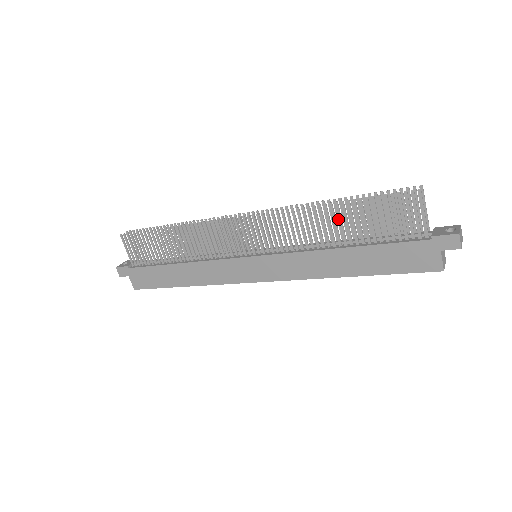
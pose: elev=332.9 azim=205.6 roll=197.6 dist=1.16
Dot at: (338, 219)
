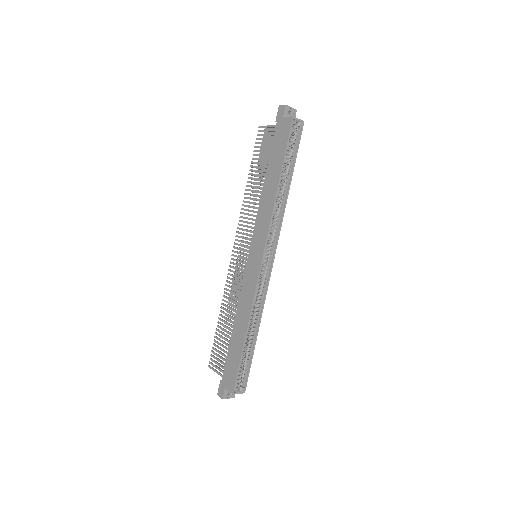
Dot at: (261, 185)
